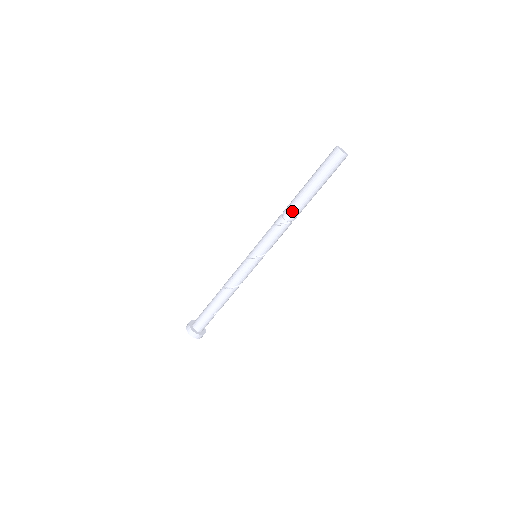
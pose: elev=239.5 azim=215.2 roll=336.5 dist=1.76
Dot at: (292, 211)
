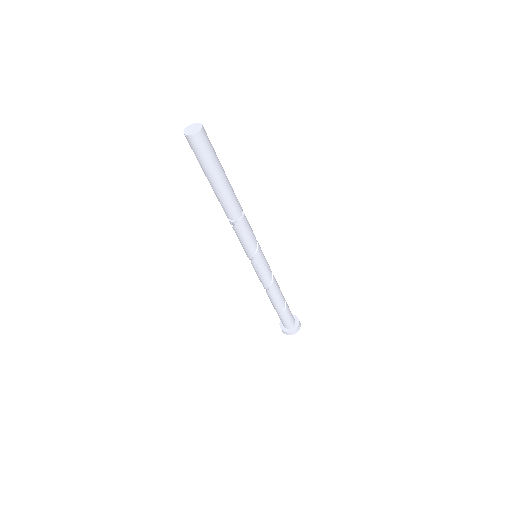
Dot at: (224, 211)
